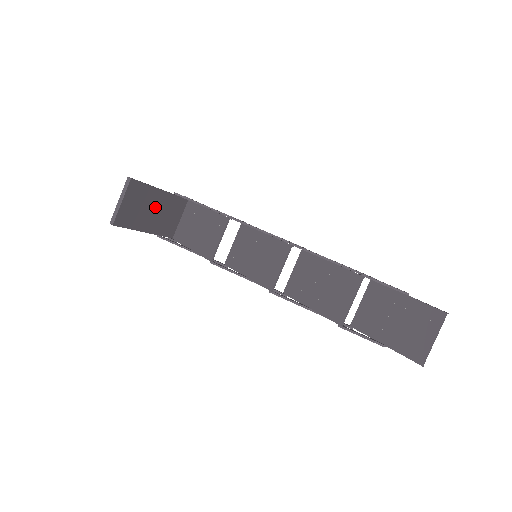
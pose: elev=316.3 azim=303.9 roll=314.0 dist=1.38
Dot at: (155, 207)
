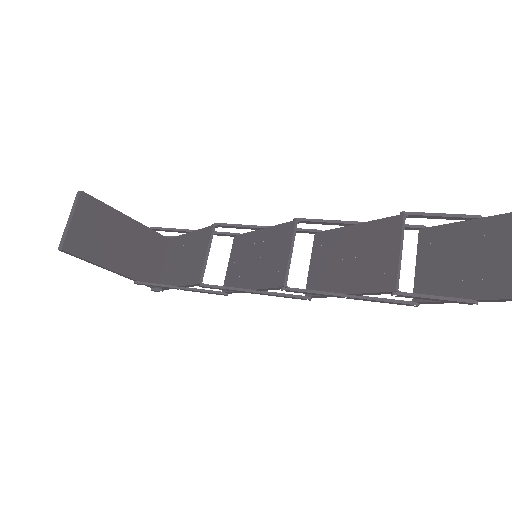
Dot at: (123, 239)
